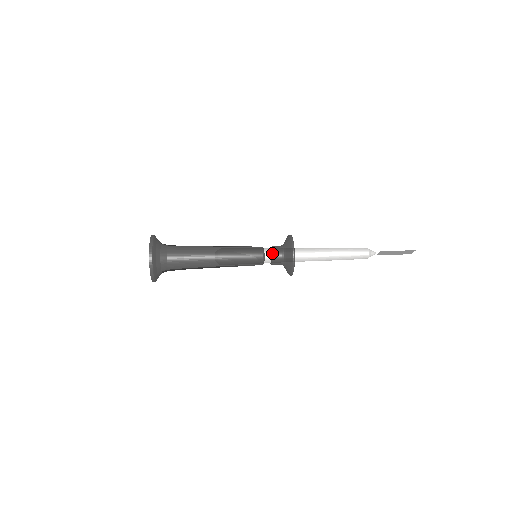
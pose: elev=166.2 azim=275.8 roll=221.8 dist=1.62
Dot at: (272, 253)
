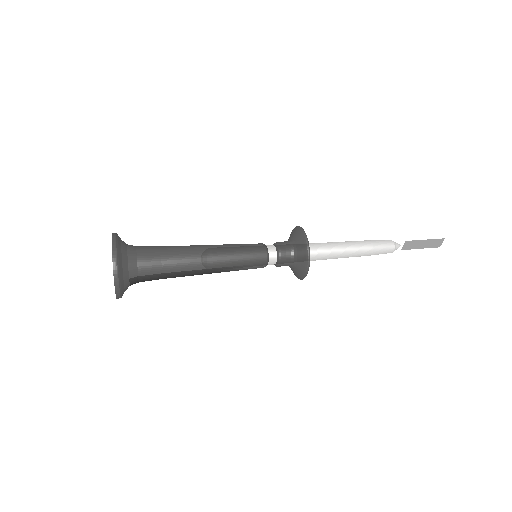
Dot at: (277, 247)
